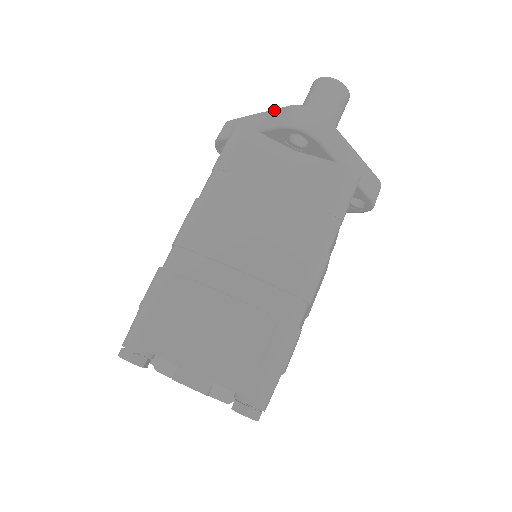
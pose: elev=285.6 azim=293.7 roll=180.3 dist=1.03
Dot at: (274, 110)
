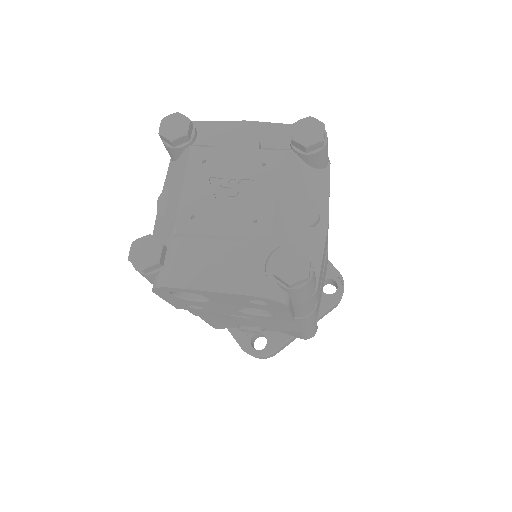
Dot at: occluded
